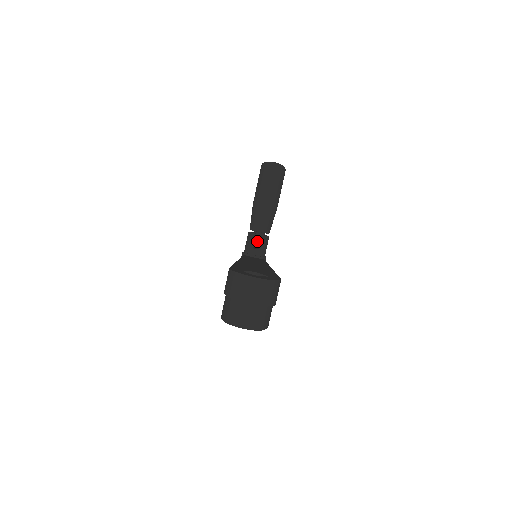
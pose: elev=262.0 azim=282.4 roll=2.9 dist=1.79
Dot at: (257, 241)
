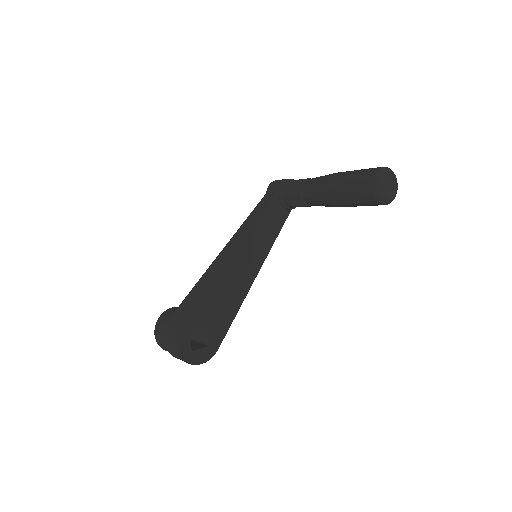
Dot at: occluded
